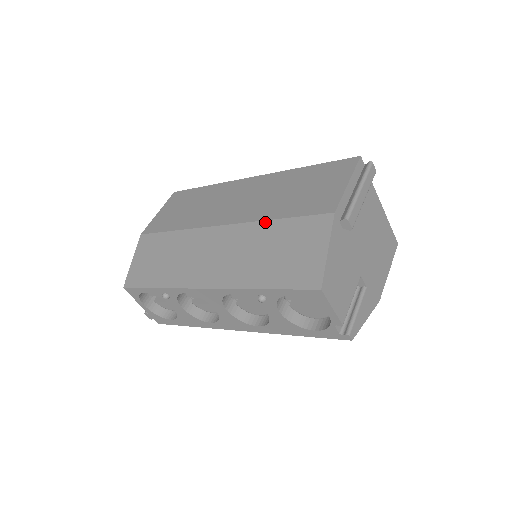
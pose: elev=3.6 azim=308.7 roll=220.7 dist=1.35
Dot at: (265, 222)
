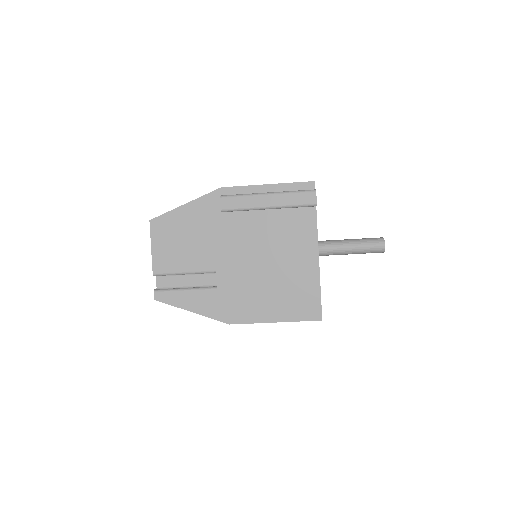
Dot at: occluded
